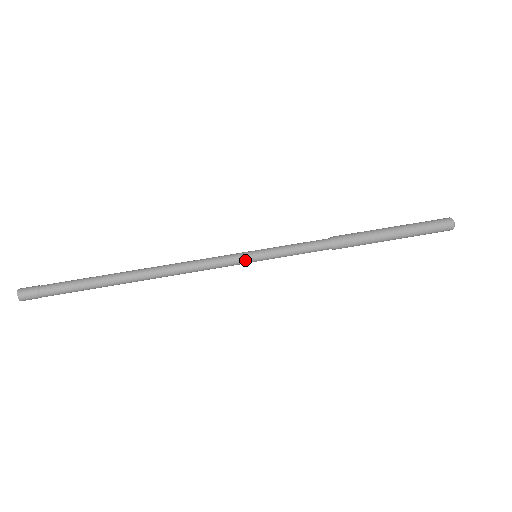
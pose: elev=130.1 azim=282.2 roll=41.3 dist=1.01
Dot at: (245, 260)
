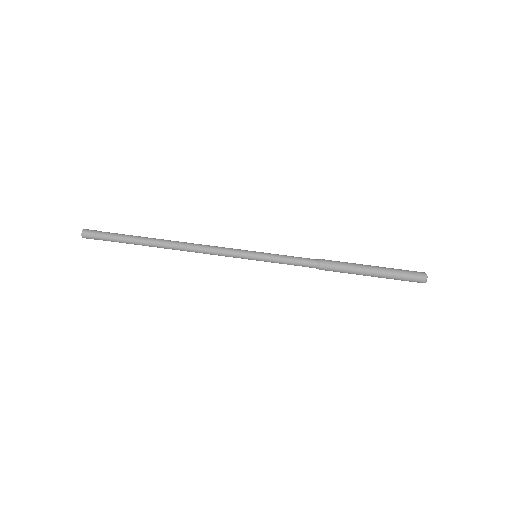
Dot at: occluded
